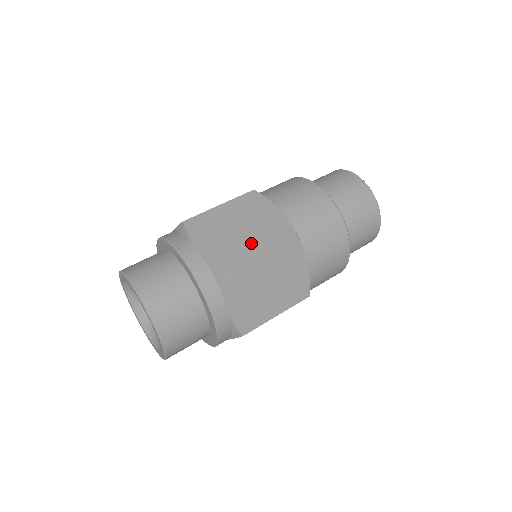
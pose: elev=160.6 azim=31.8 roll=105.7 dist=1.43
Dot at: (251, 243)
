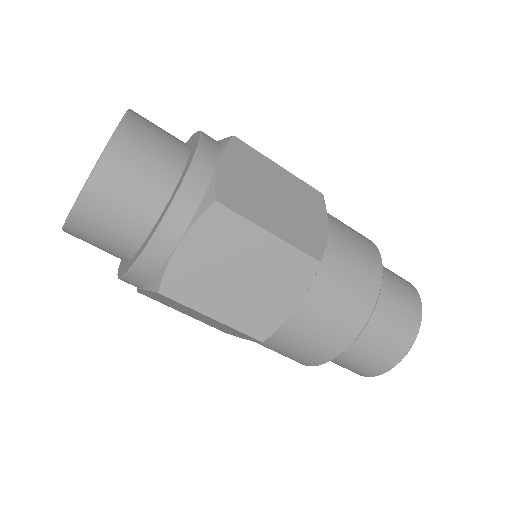
Dot at: (223, 301)
